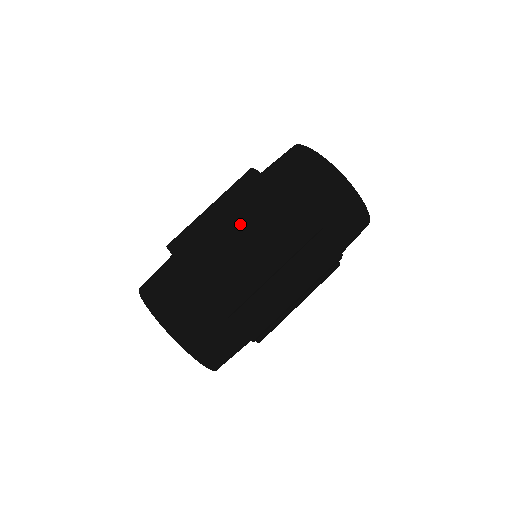
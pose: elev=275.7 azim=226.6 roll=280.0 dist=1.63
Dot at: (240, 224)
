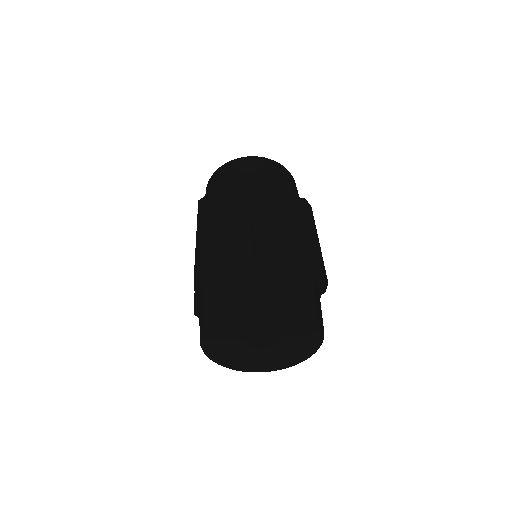
Dot at: (246, 206)
